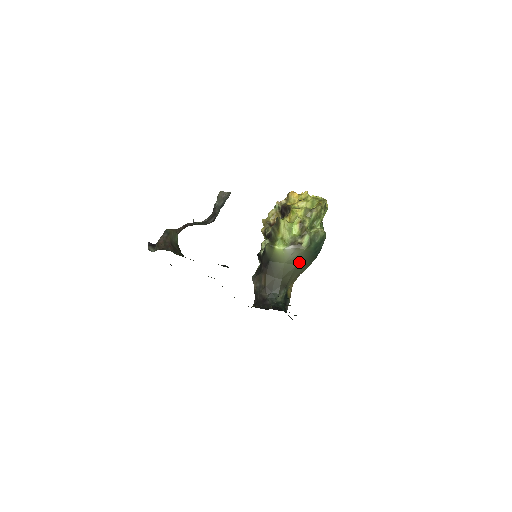
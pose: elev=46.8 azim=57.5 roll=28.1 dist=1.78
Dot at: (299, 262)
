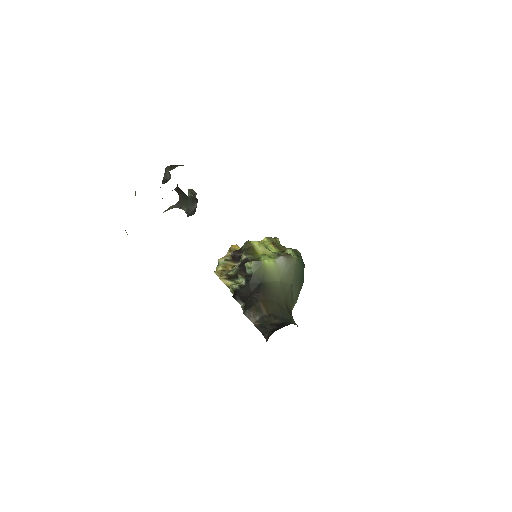
Dot at: (293, 280)
